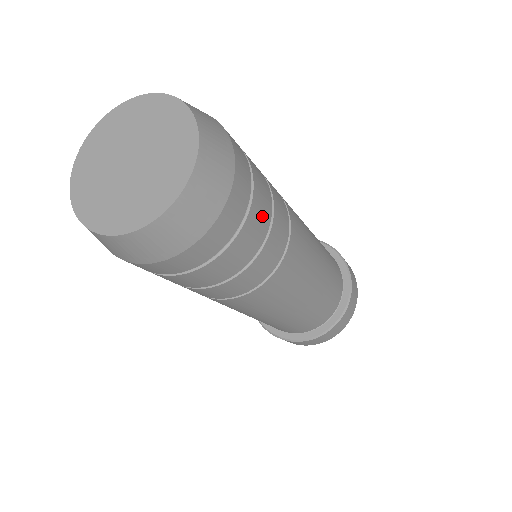
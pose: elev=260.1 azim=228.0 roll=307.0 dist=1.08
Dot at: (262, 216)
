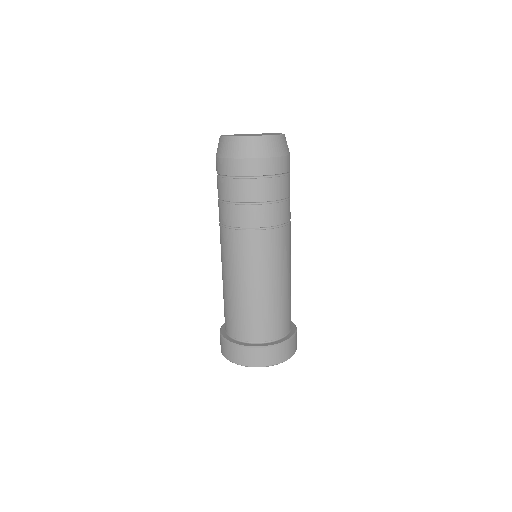
Dot at: (278, 190)
